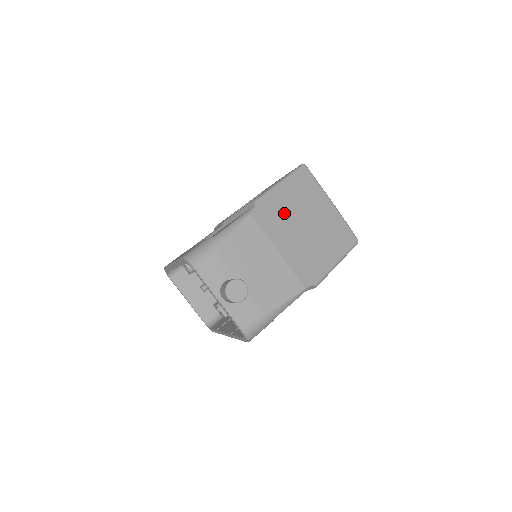
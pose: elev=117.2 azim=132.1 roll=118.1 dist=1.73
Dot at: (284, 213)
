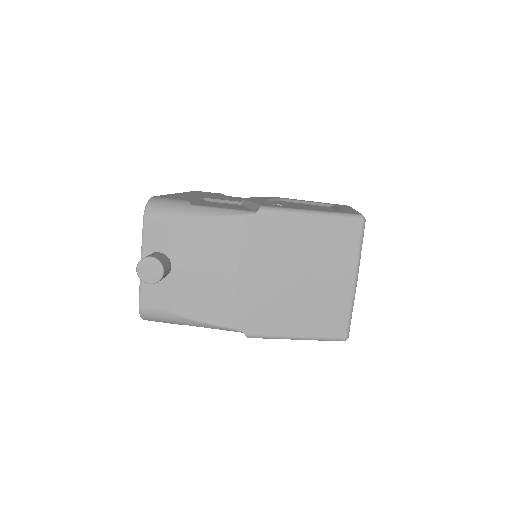
Dot at: (283, 245)
